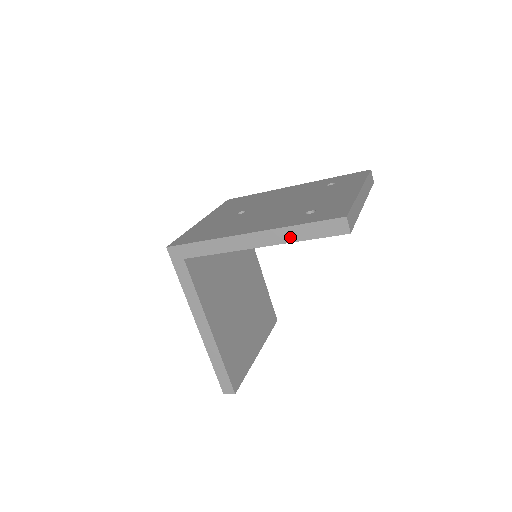
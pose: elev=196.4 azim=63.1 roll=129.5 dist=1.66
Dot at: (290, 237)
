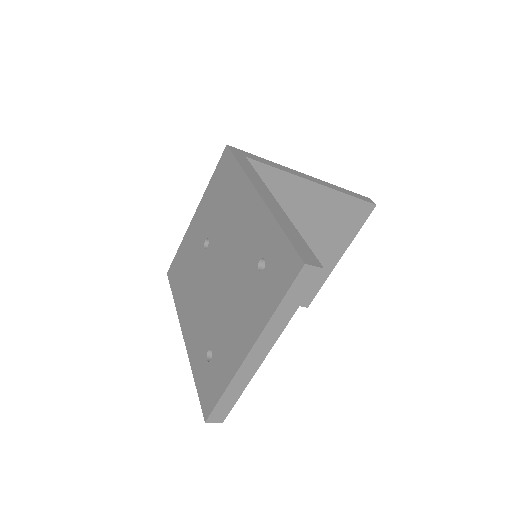
Dot at: occluded
